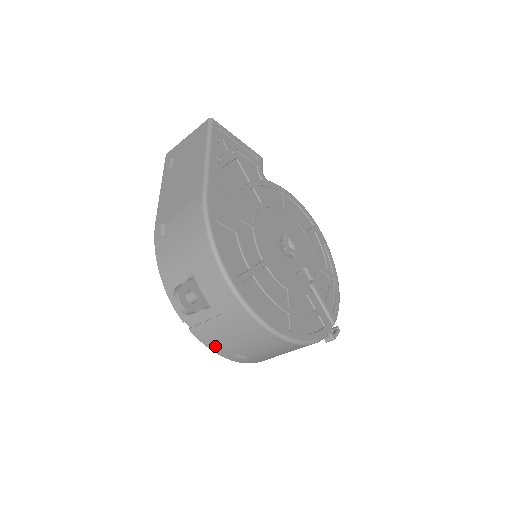
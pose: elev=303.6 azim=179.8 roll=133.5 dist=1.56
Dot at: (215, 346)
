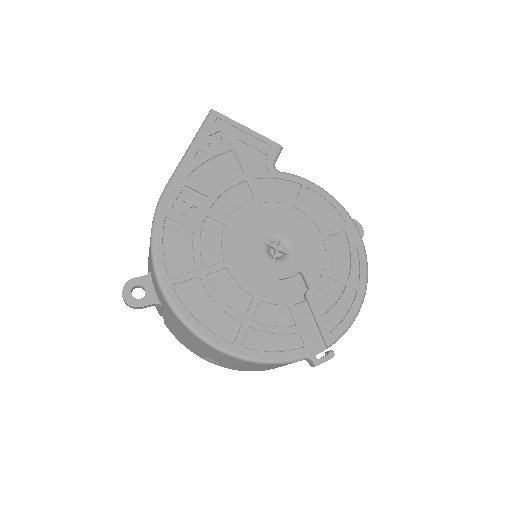
Dot at: (185, 344)
